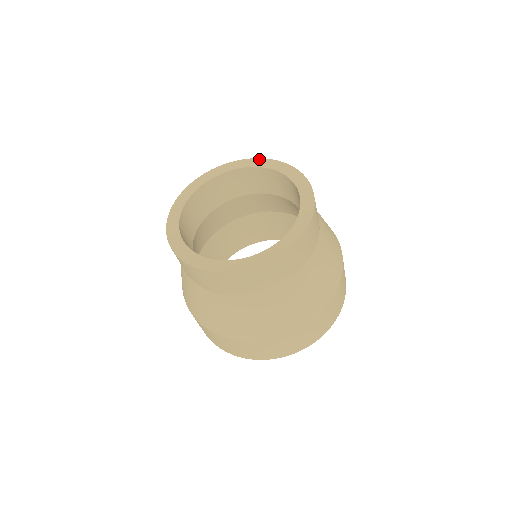
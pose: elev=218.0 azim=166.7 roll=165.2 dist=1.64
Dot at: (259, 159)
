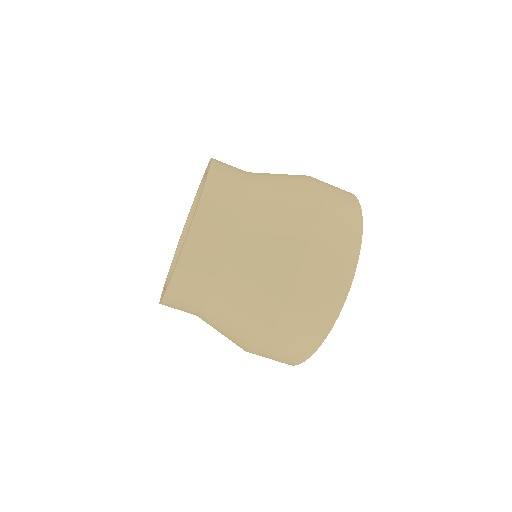
Dot at: occluded
